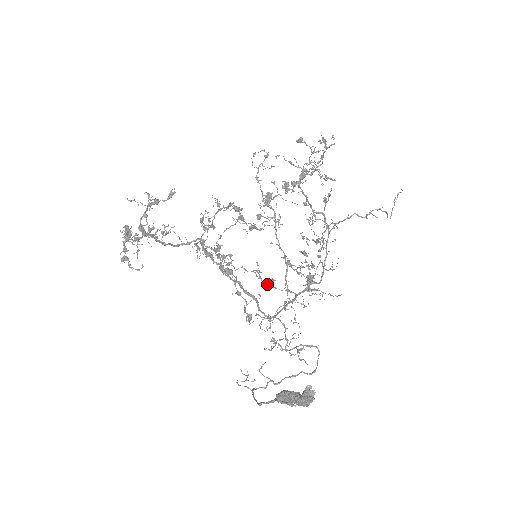
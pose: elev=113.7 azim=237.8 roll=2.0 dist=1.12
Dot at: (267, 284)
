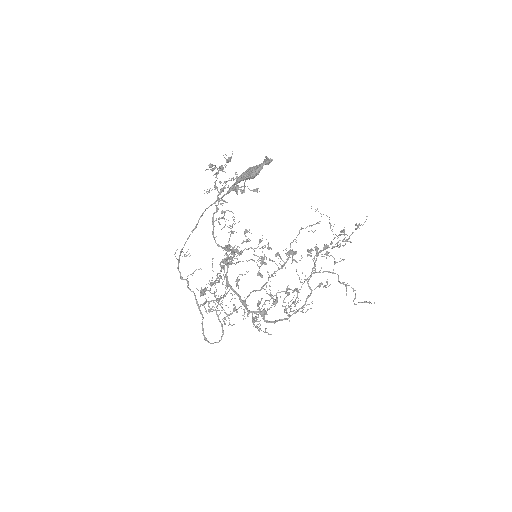
Dot at: occluded
